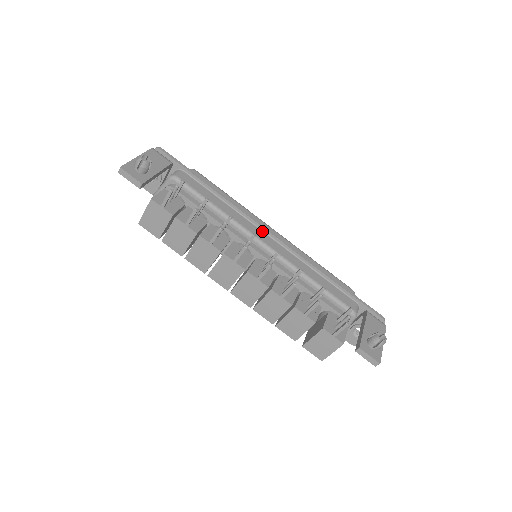
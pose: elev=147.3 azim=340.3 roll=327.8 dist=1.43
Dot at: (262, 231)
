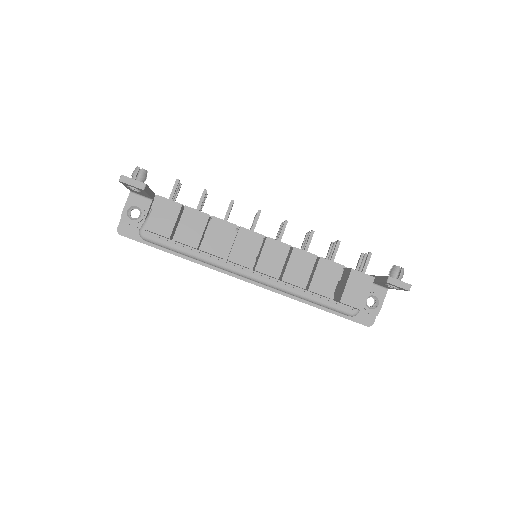
Dot at: occluded
